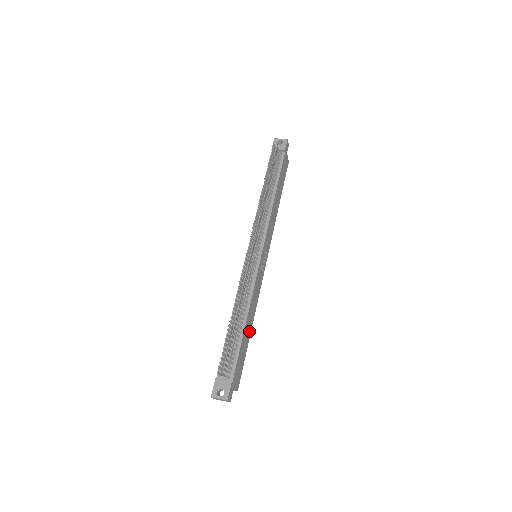
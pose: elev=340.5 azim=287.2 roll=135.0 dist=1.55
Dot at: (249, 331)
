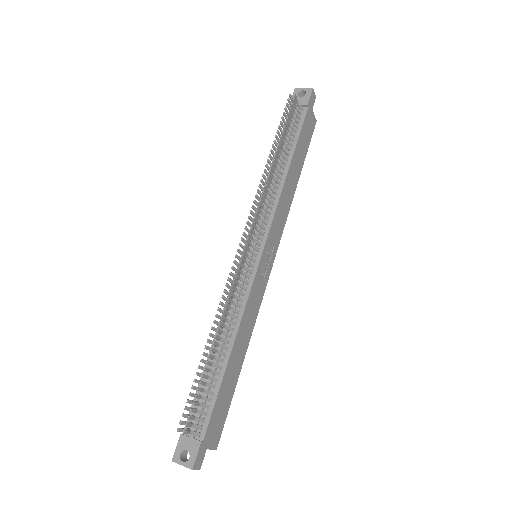
Dot at: (239, 364)
